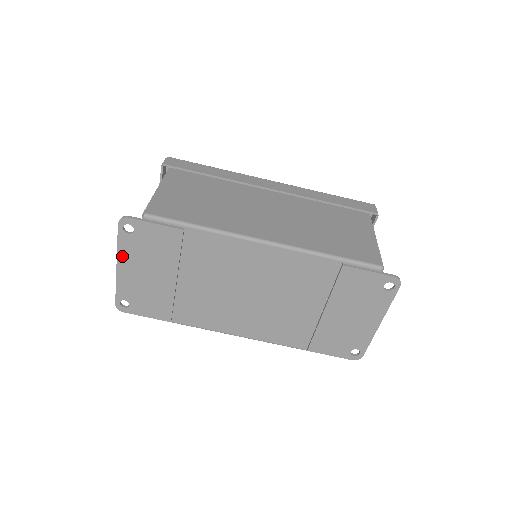
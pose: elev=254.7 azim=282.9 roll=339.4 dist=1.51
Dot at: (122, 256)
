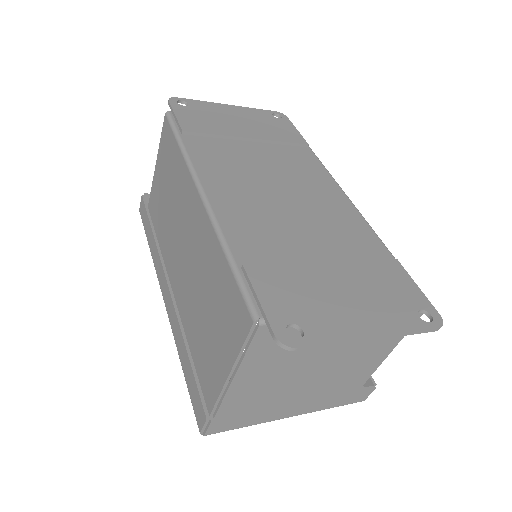
Dot at: (245, 109)
